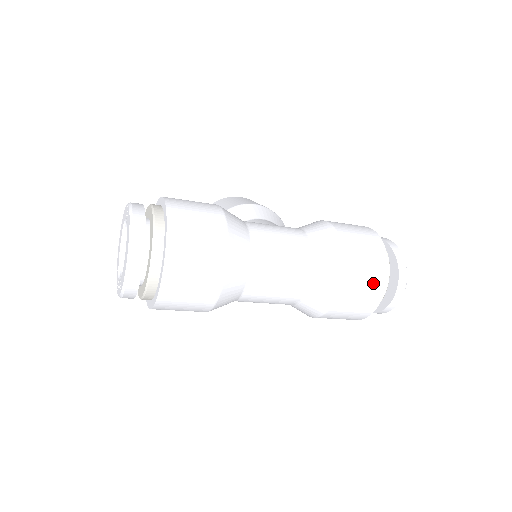
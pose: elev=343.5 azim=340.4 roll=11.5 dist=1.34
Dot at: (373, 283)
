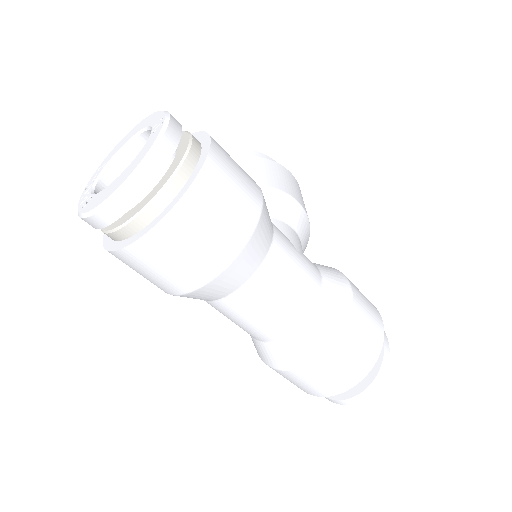
Dot at: (340, 380)
